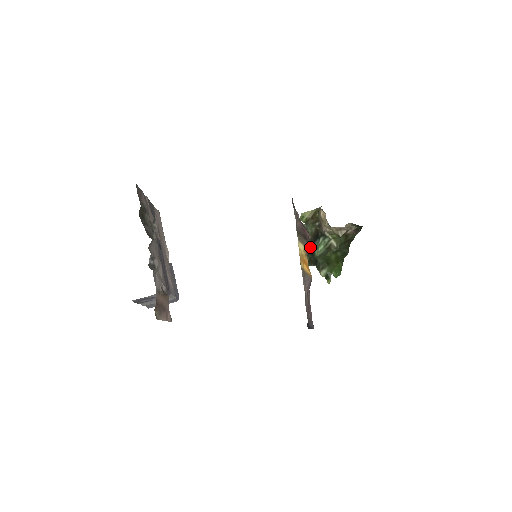
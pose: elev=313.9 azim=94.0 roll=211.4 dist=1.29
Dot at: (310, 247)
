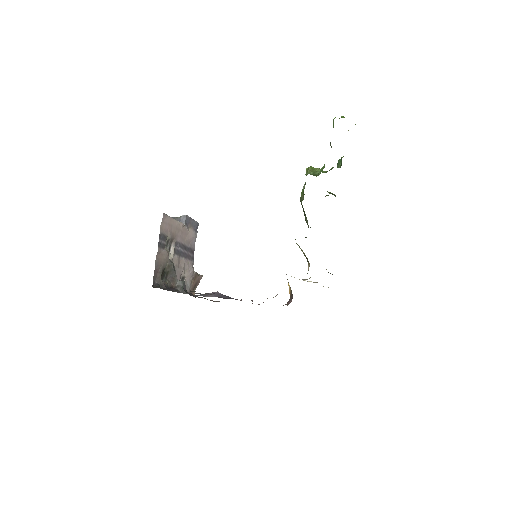
Dot at: occluded
